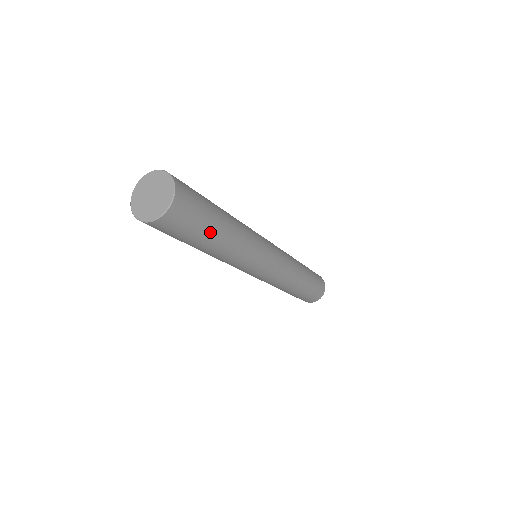
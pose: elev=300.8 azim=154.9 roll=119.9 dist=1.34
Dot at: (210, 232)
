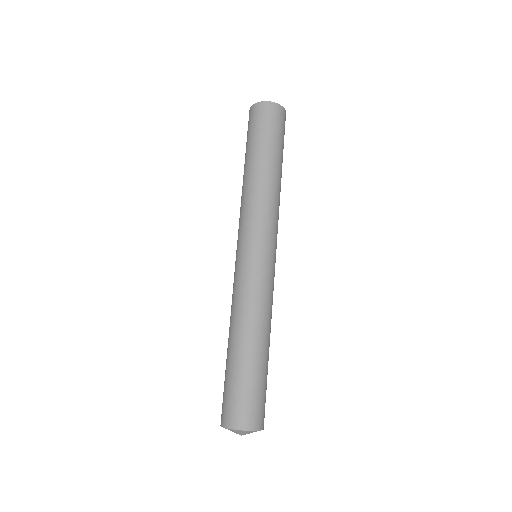
Dot at: occluded
